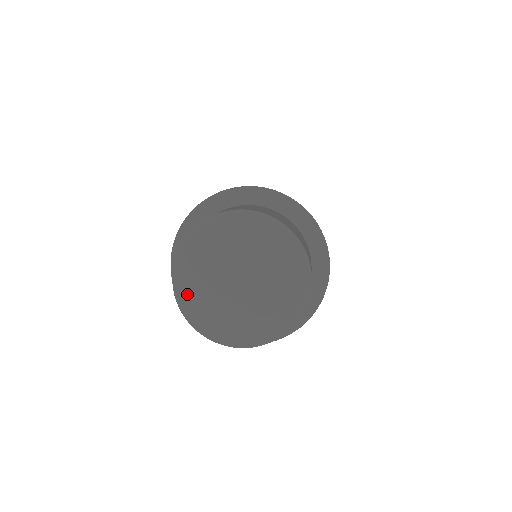
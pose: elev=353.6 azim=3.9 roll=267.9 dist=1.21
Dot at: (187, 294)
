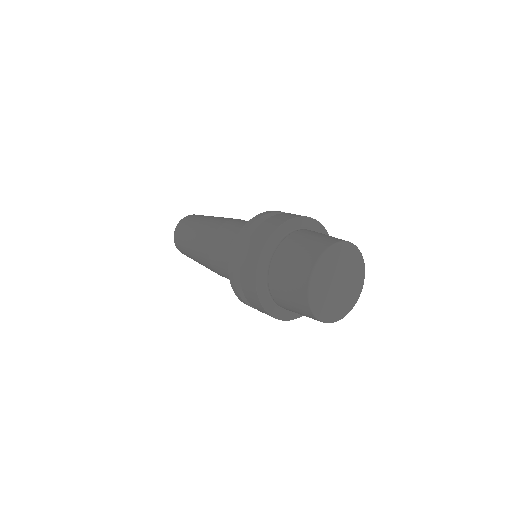
Dot at: (329, 316)
